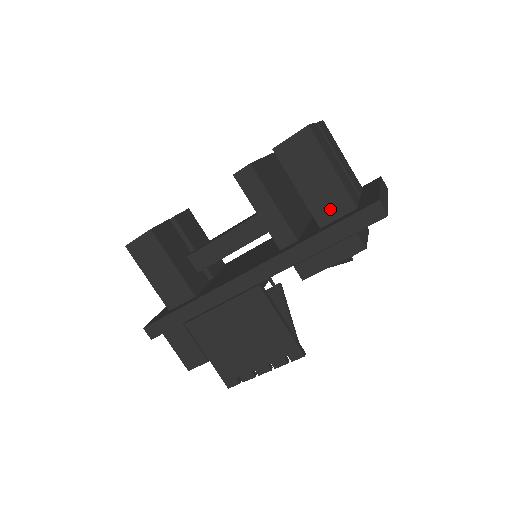
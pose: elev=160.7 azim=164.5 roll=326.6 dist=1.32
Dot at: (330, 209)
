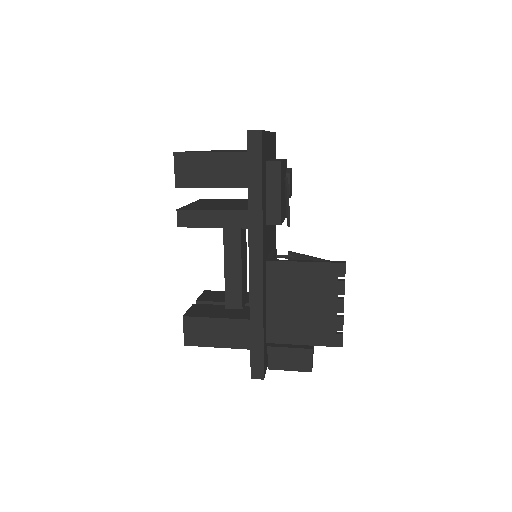
Dot at: (239, 172)
